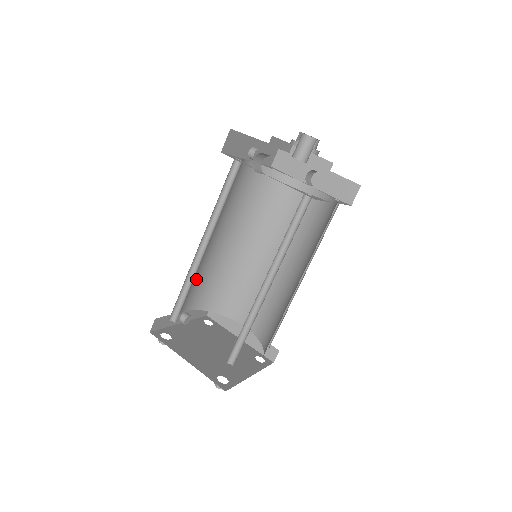
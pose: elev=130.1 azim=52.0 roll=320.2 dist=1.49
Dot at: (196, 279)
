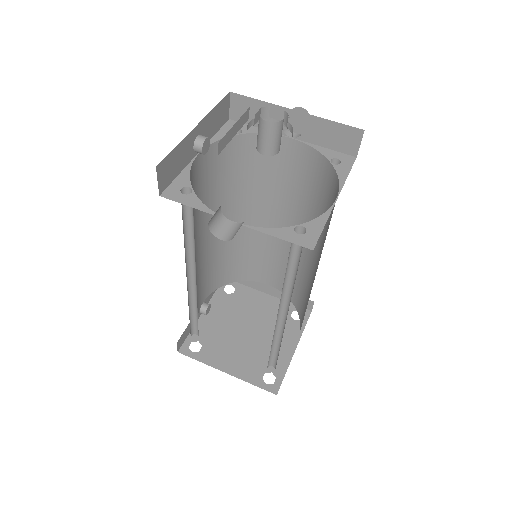
Dot at: (198, 282)
